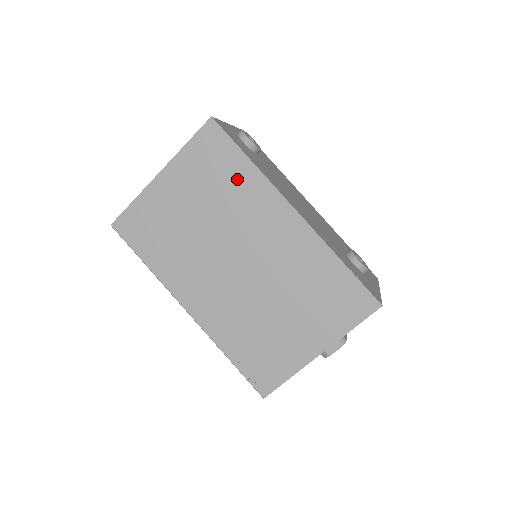
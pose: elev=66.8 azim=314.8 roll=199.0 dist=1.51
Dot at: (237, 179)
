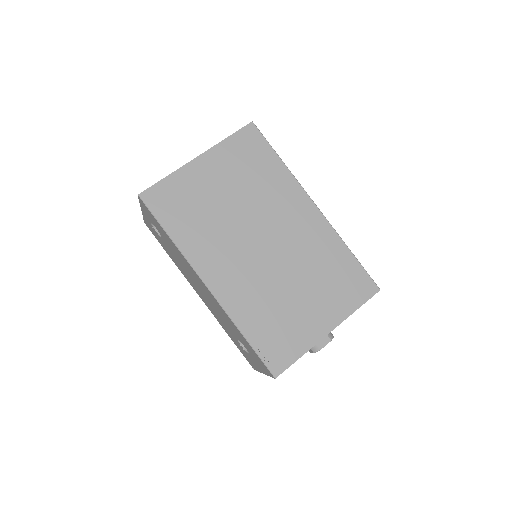
Dot at: (269, 173)
